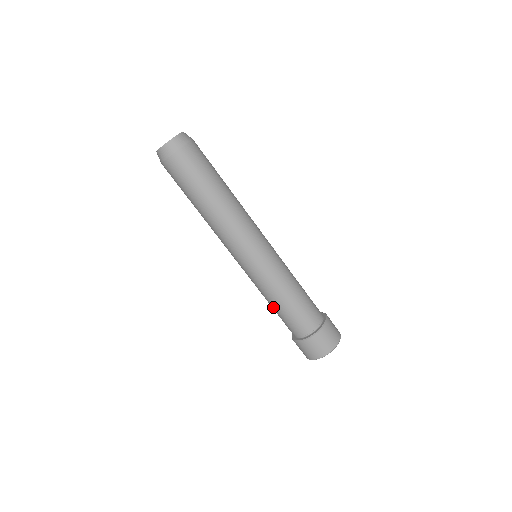
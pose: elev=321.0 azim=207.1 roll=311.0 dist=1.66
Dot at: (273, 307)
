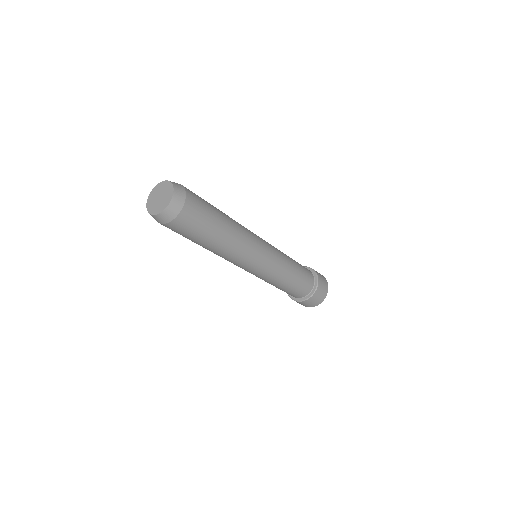
Dot at: occluded
